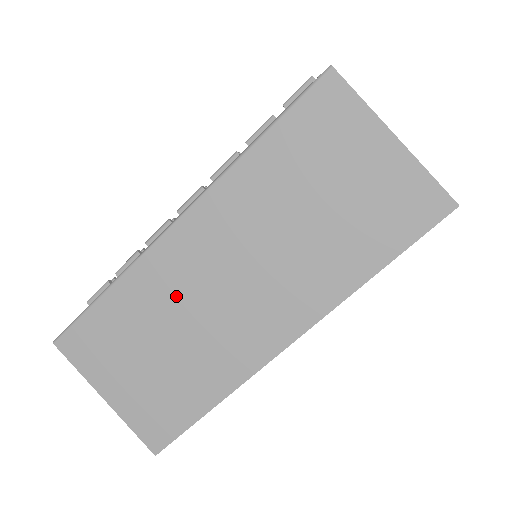
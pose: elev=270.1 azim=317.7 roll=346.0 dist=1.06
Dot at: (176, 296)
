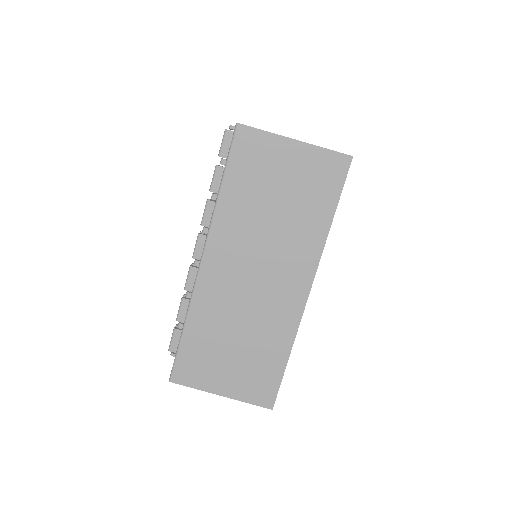
Dot at: (227, 305)
